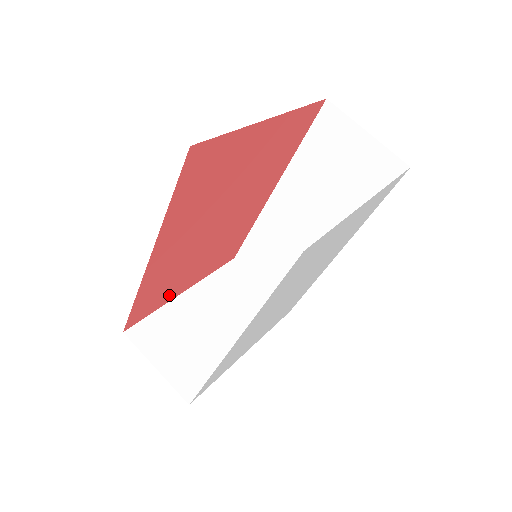
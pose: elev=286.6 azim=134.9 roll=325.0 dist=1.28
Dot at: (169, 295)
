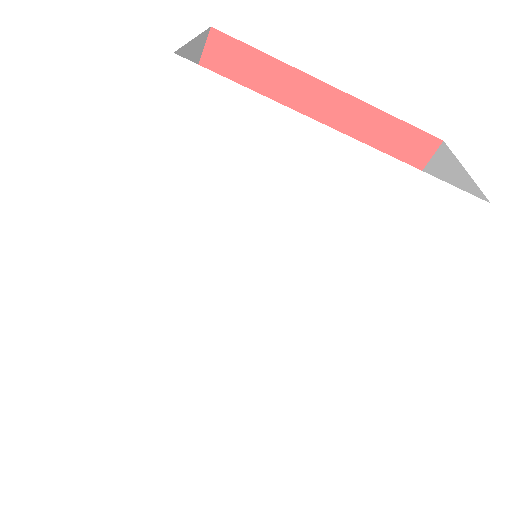
Dot at: occluded
